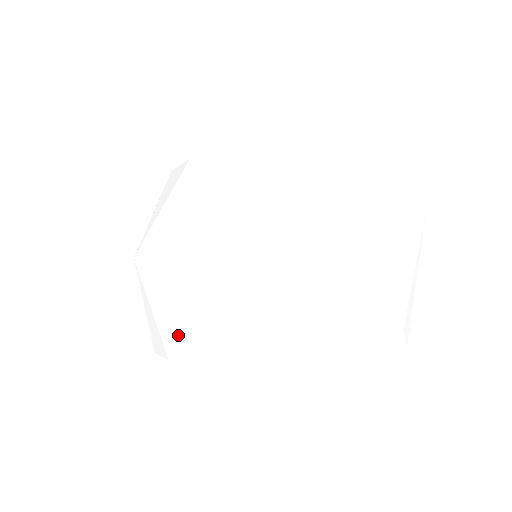
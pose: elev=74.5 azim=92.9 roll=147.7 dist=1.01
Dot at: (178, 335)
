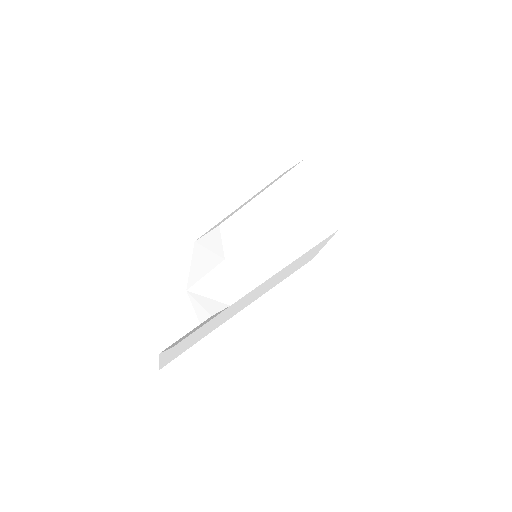
Dot at: (217, 242)
